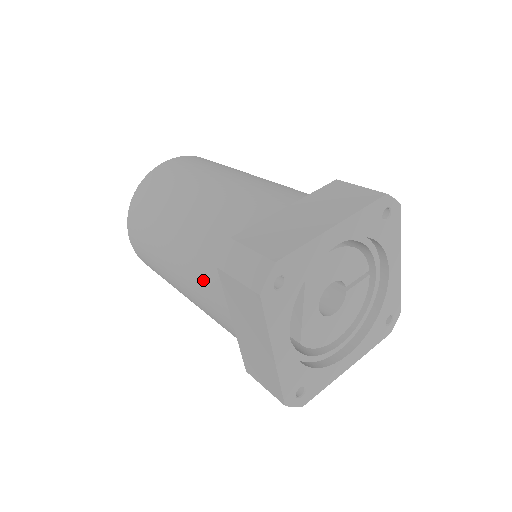
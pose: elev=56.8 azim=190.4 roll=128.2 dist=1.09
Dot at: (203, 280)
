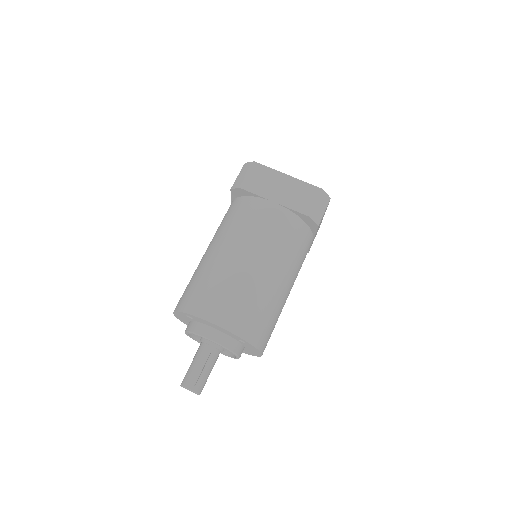
Dot at: (249, 220)
